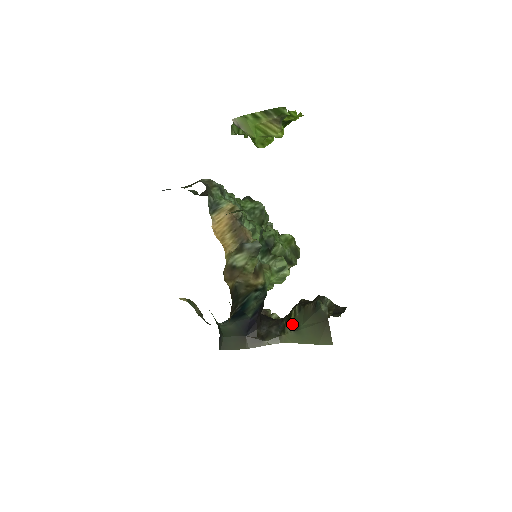
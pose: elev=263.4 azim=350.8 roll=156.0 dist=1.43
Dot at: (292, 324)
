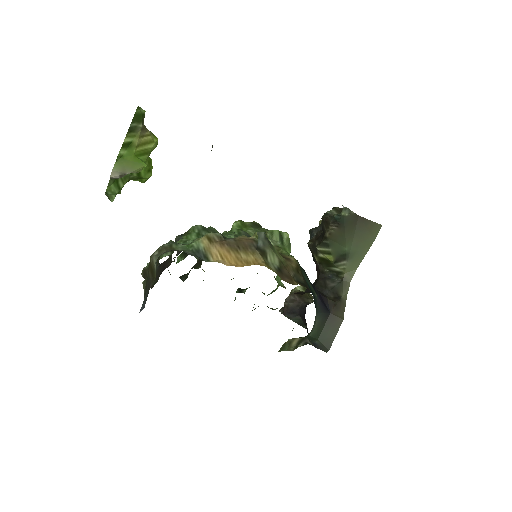
Dot at: (337, 260)
